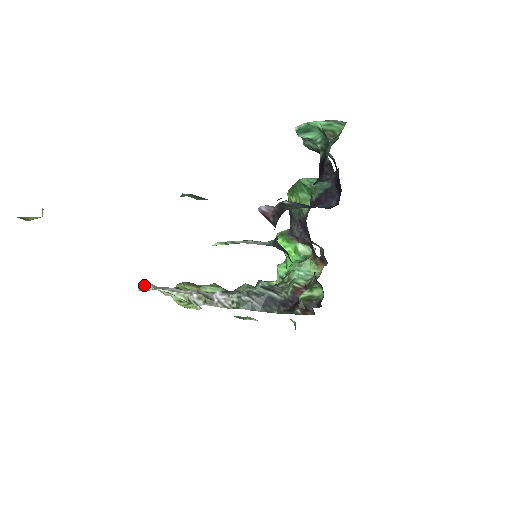
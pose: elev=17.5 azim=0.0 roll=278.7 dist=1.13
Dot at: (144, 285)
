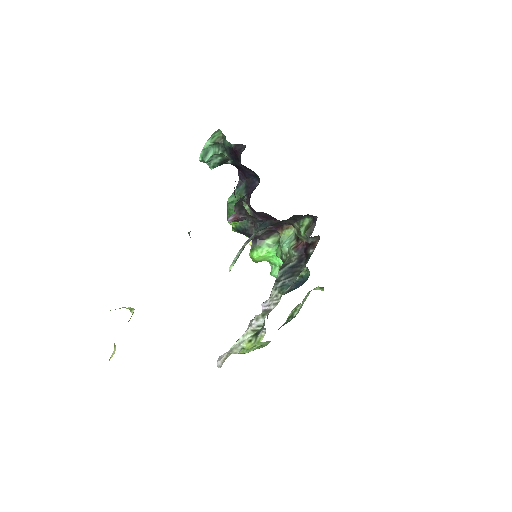
Dot at: (219, 360)
